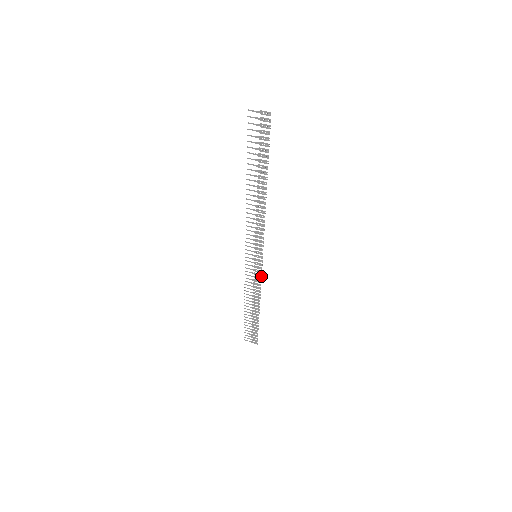
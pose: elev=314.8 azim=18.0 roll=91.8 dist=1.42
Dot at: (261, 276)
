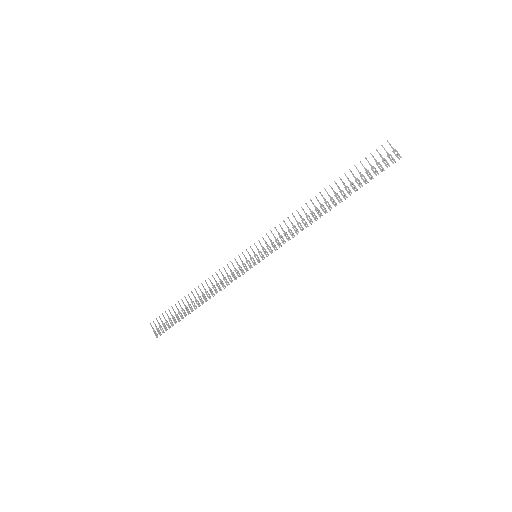
Dot at: occluded
